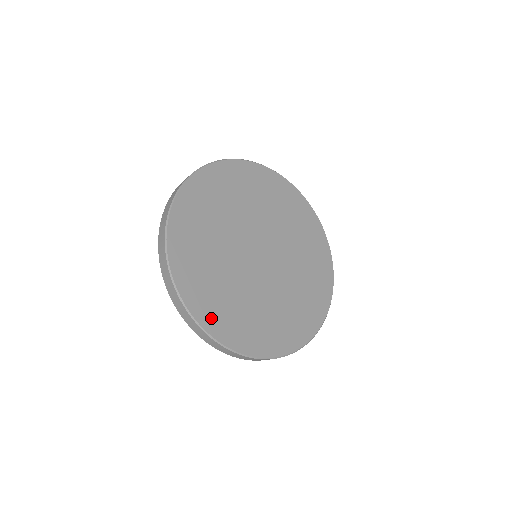
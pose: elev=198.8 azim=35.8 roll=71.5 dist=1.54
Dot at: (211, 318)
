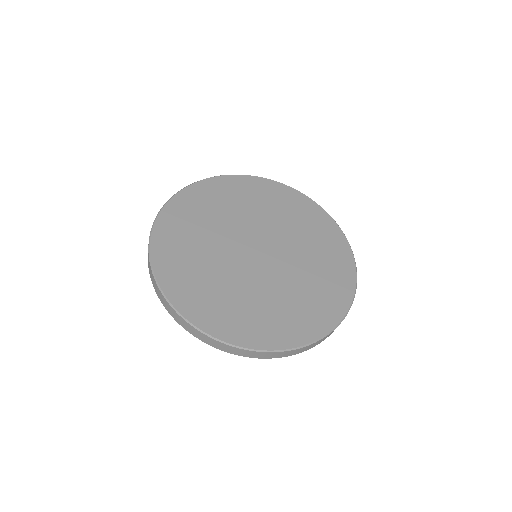
Dot at: (192, 306)
